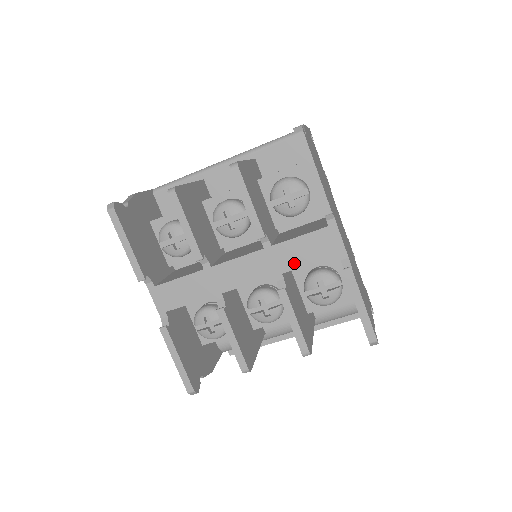
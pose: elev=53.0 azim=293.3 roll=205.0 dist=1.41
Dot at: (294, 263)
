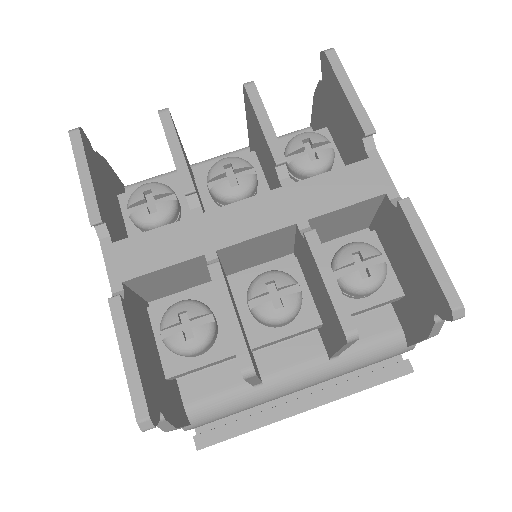
Dot at: (324, 205)
